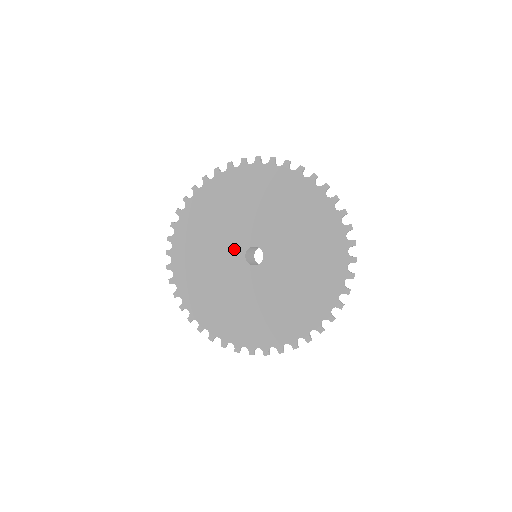
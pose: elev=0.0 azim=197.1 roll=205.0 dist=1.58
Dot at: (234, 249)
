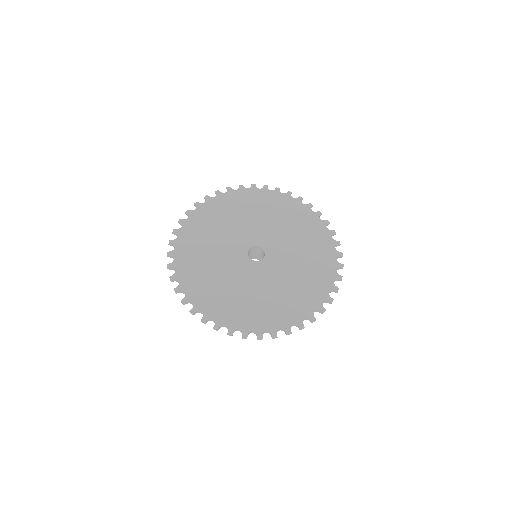
Dot at: (241, 264)
